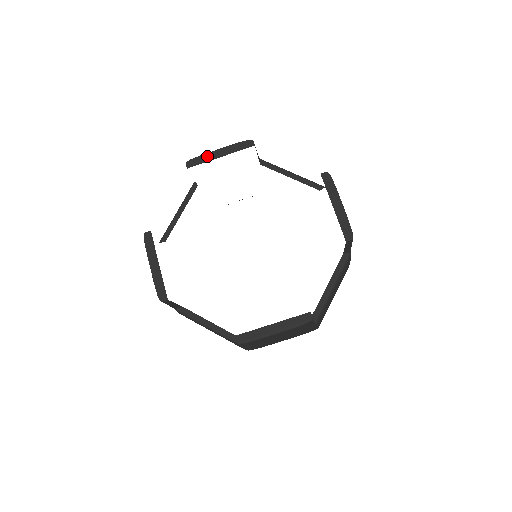
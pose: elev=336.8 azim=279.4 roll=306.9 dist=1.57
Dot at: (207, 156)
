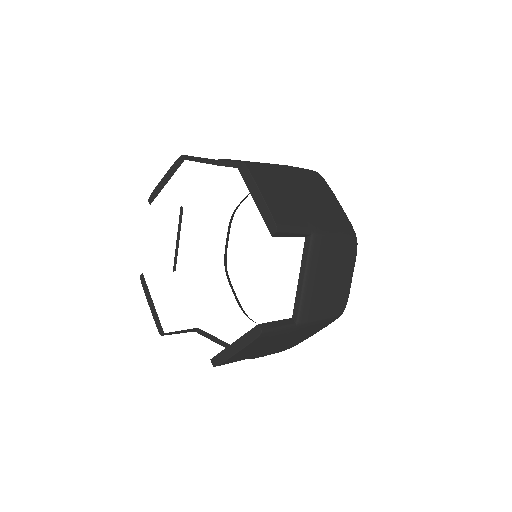
Dot at: (158, 187)
